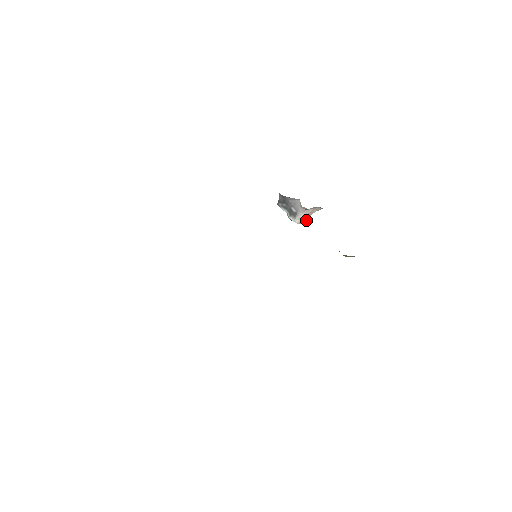
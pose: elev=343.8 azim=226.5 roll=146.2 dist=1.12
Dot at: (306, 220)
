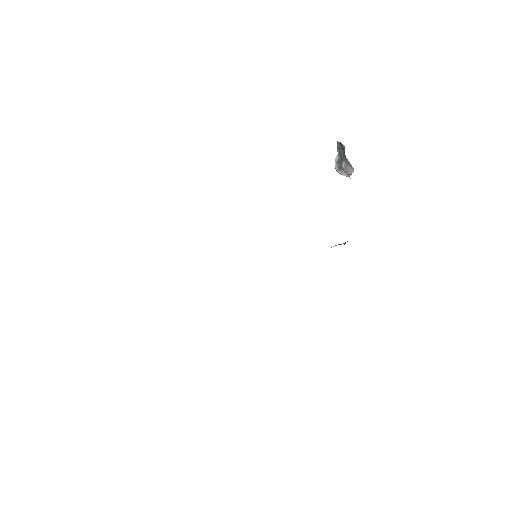
Dot at: occluded
